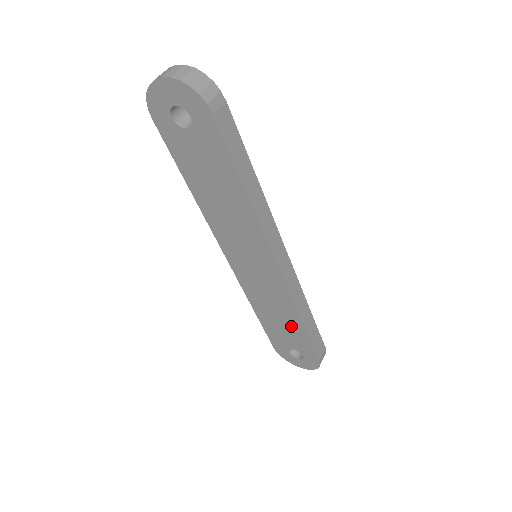
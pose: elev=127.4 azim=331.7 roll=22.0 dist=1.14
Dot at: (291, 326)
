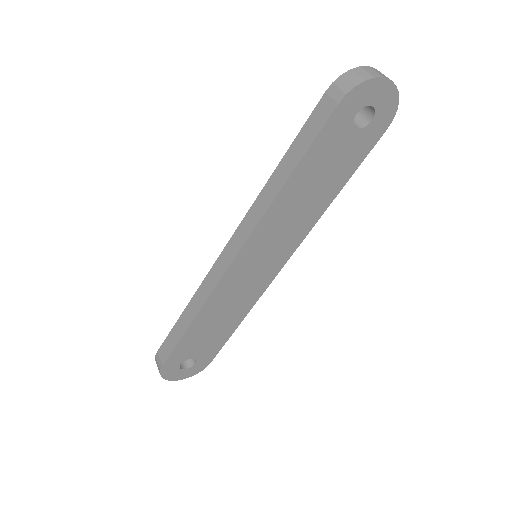
Dot at: (223, 329)
